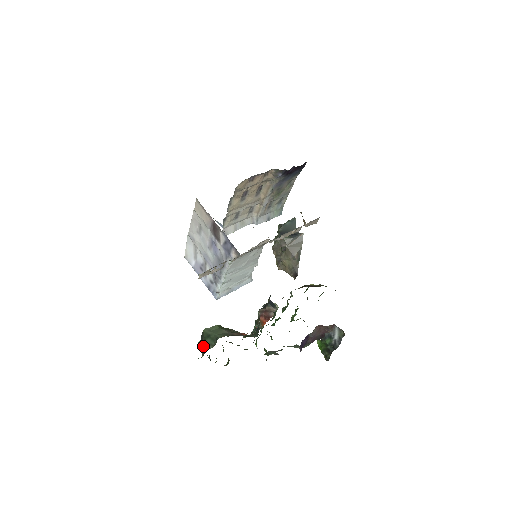
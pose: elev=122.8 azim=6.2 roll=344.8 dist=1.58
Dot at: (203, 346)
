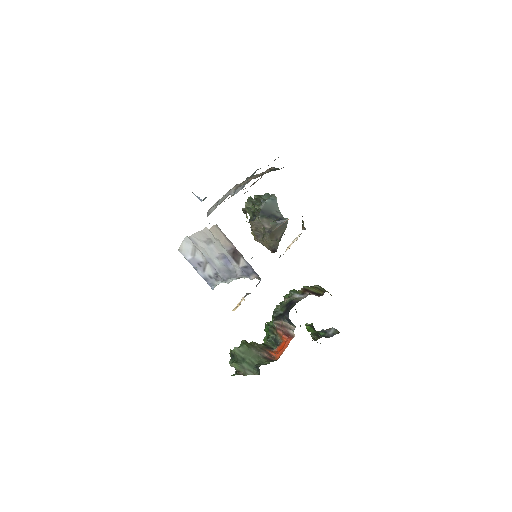
Dot at: (241, 370)
